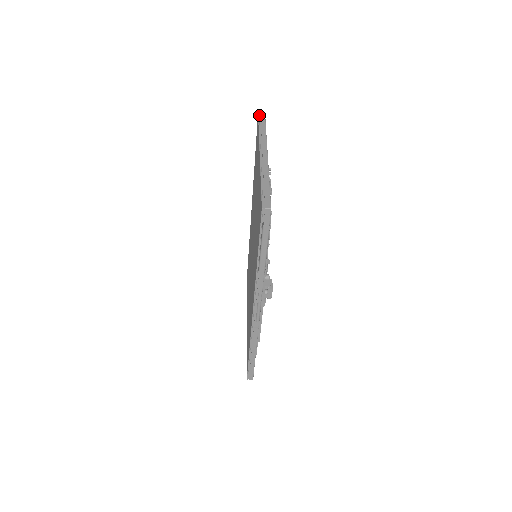
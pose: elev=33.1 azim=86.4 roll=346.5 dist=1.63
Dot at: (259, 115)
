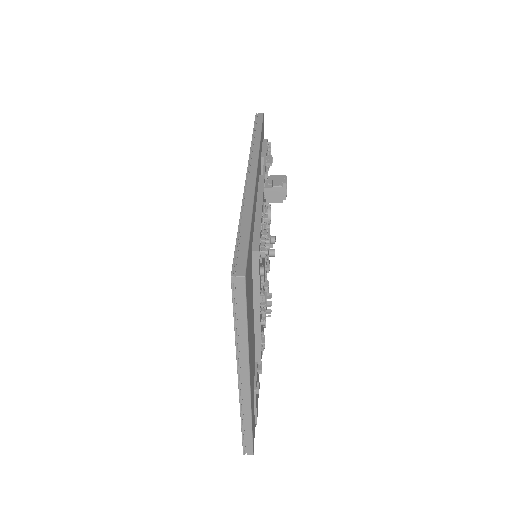
Dot at: (233, 282)
